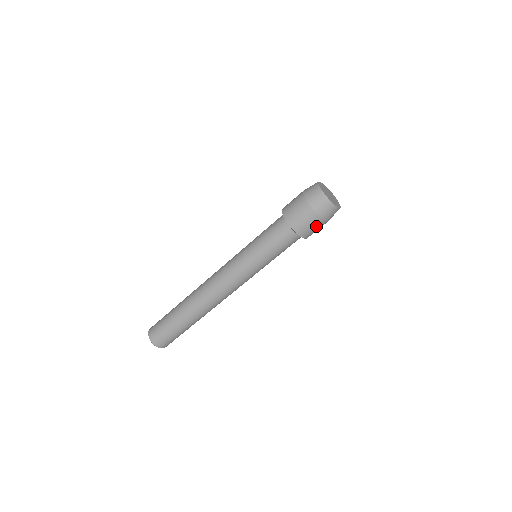
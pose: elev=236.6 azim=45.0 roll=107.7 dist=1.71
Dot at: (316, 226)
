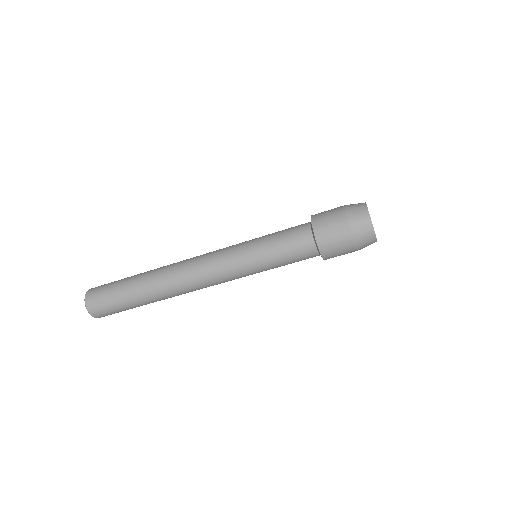
Dot at: (344, 252)
